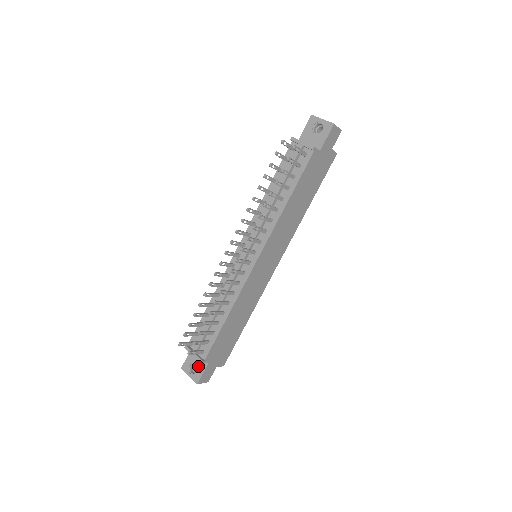
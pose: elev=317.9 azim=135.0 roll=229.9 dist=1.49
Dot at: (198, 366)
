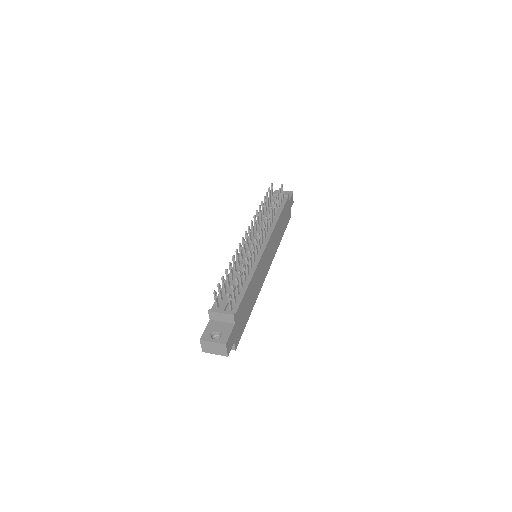
Dot at: (222, 330)
